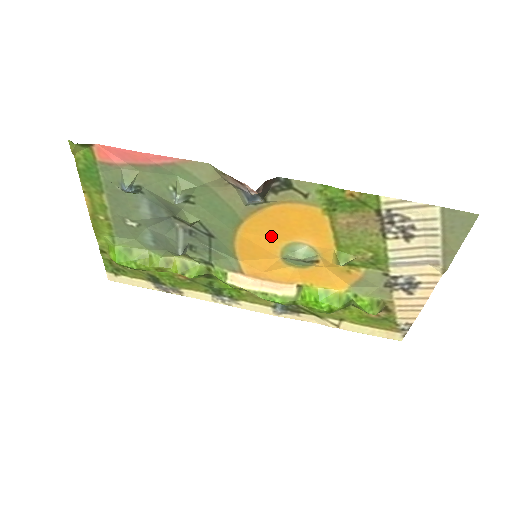
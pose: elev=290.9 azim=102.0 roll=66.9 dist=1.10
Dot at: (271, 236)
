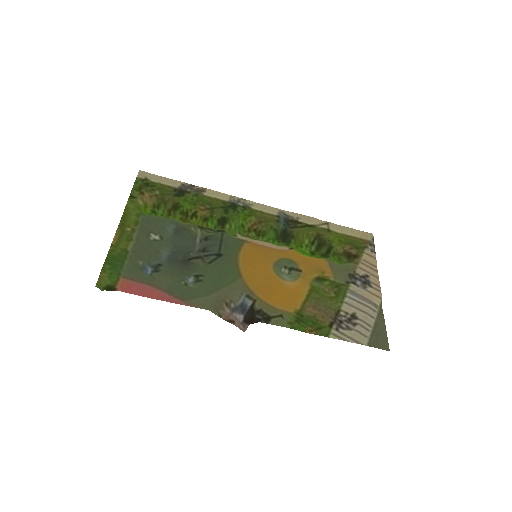
Dot at: (264, 275)
